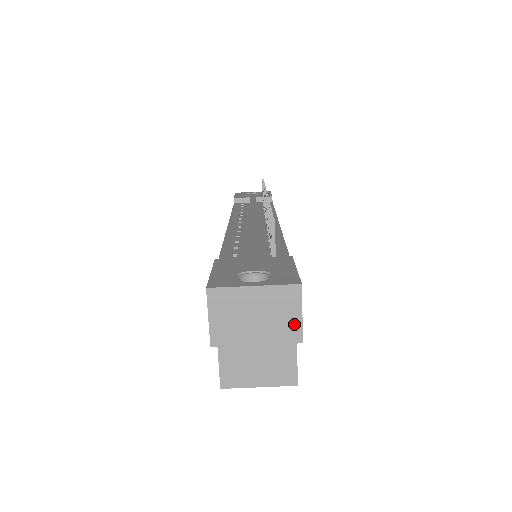
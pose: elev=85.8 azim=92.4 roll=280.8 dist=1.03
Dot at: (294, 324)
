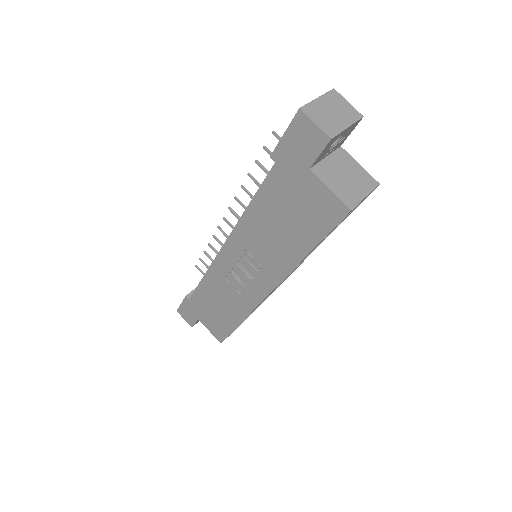
Dot at: (351, 109)
